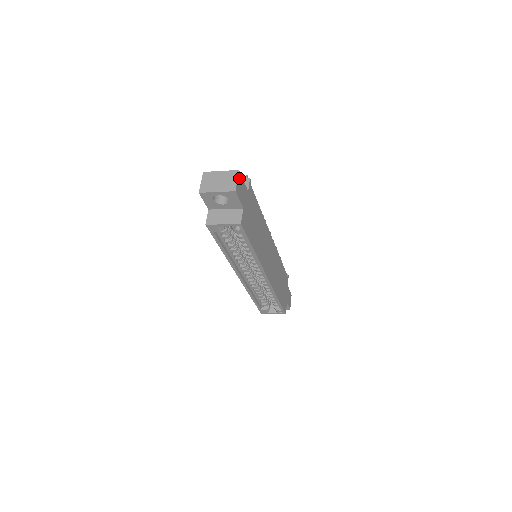
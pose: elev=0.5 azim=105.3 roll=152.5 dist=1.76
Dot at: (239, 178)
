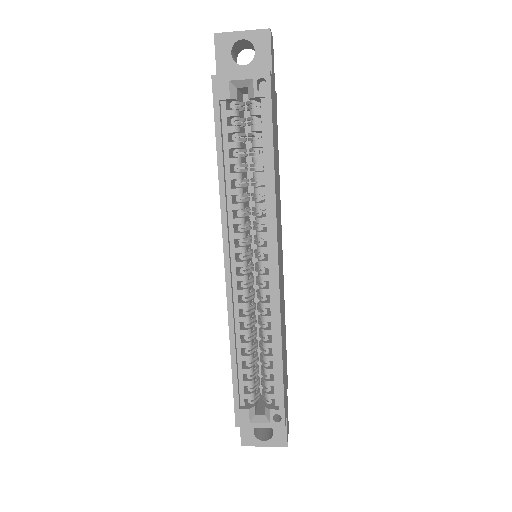
Dot at: (272, 43)
